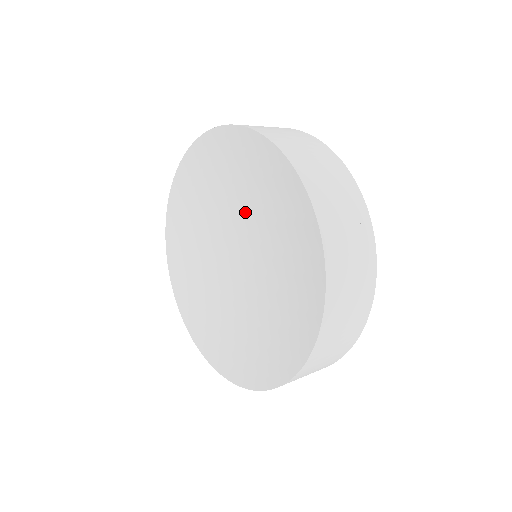
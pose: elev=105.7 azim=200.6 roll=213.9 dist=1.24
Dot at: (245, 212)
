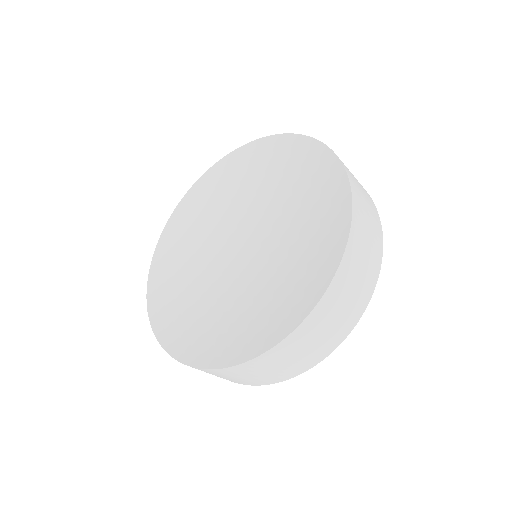
Dot at: (275, 209)
